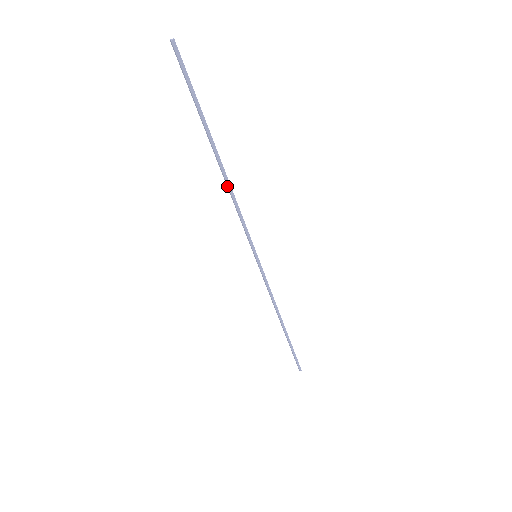
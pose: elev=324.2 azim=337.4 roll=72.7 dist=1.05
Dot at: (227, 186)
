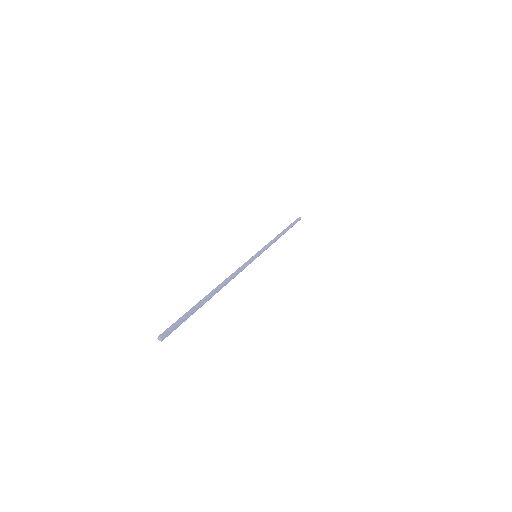
Dot at: (226, 283)
